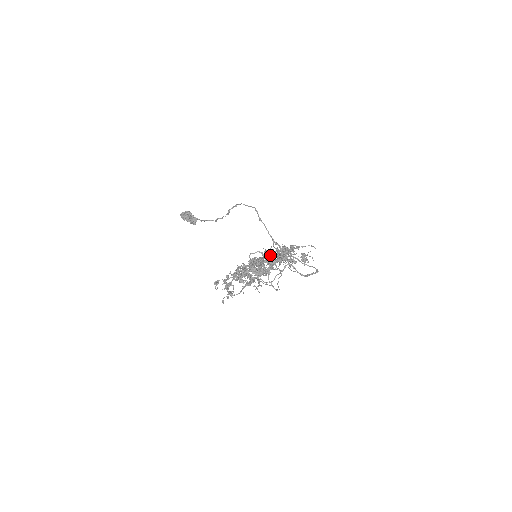
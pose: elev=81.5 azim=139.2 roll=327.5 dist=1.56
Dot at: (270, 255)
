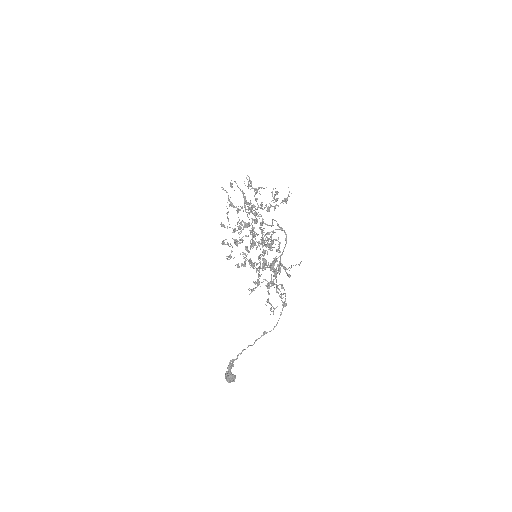
Dot at: (268, 211)
